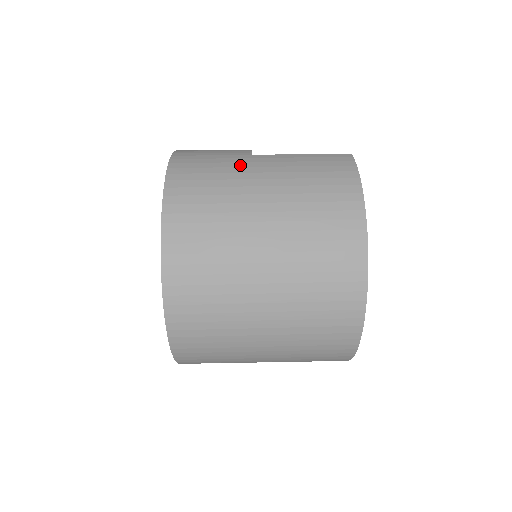
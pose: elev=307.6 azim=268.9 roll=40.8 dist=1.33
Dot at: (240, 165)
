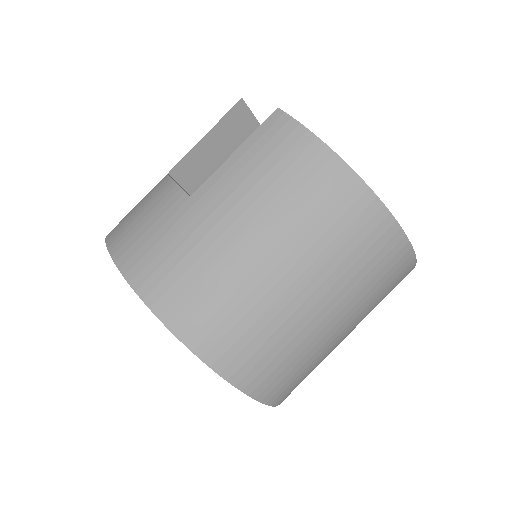
Dot at: (196, 225)
